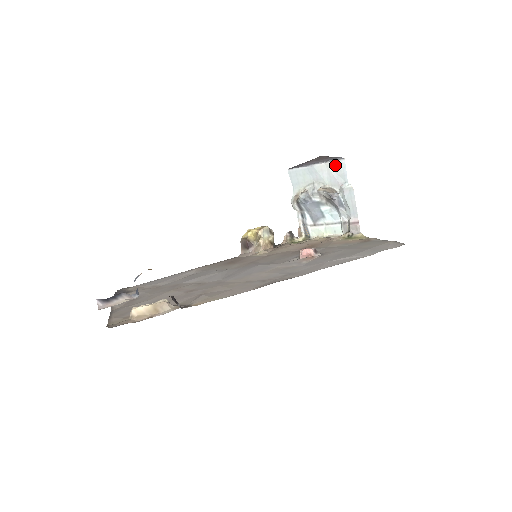
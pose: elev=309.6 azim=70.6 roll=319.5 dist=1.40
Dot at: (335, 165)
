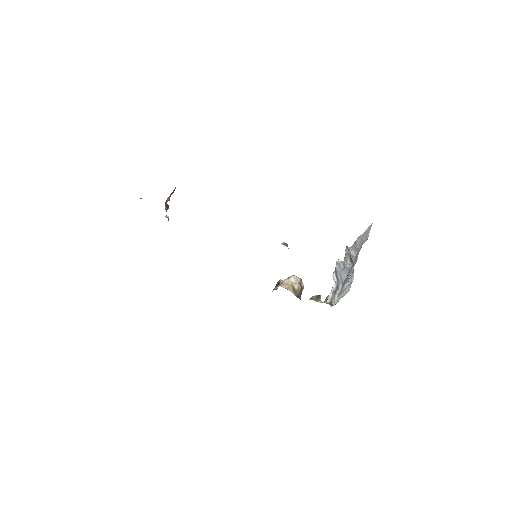
Dot at: (367, 231)
